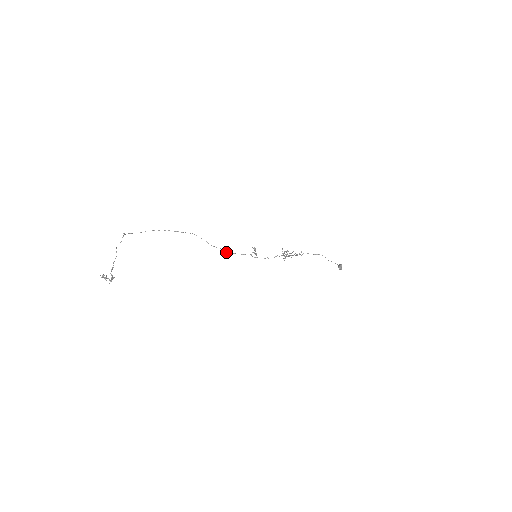
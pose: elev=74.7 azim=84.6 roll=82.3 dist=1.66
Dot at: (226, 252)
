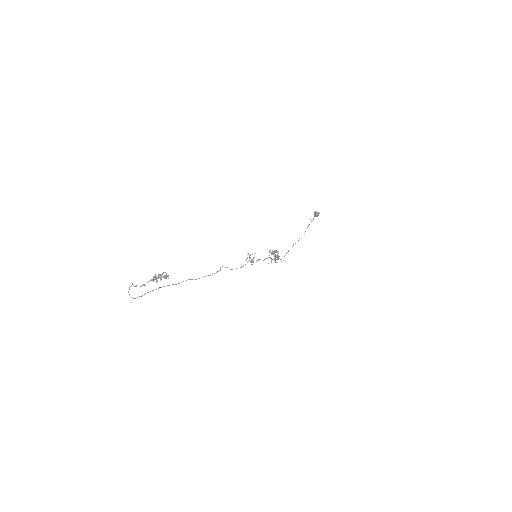
Dot at: occluded
